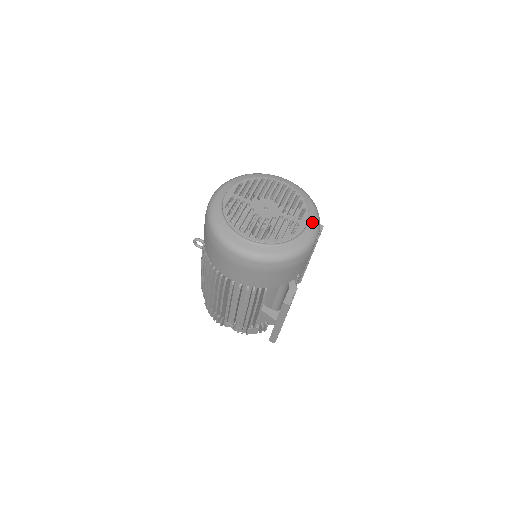
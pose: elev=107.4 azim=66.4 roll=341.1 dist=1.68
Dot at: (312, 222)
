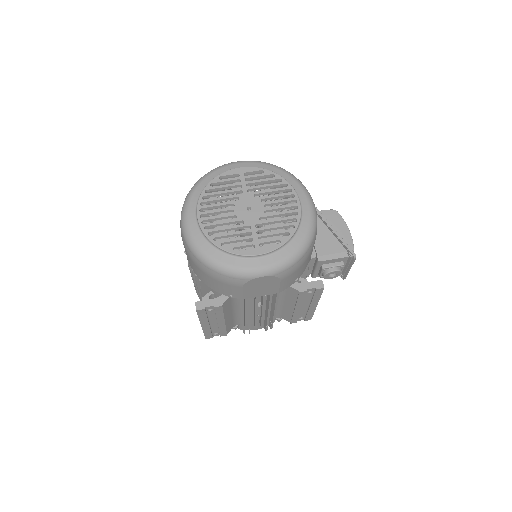
Dot at: (271, 259)
